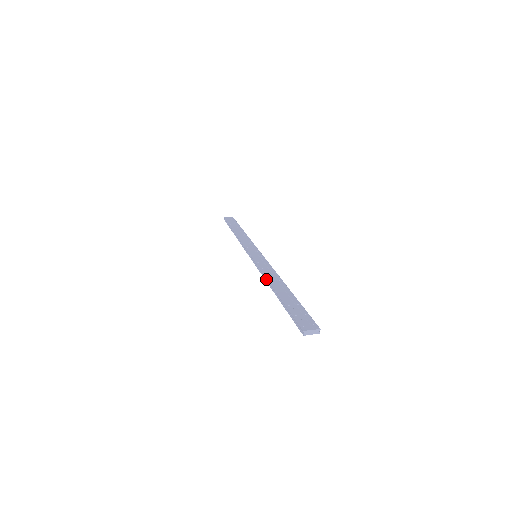
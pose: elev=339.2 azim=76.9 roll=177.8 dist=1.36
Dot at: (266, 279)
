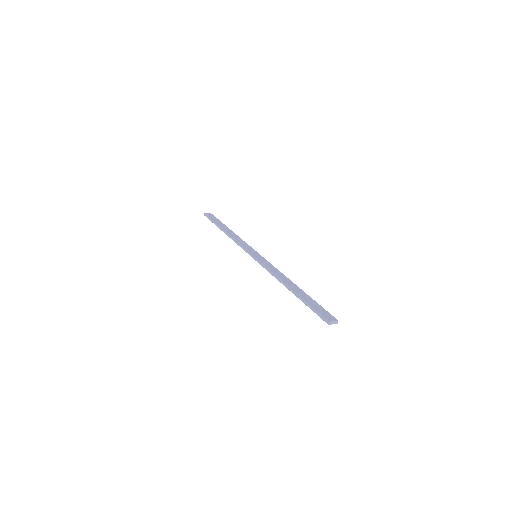
Dot at: (277, 278)
